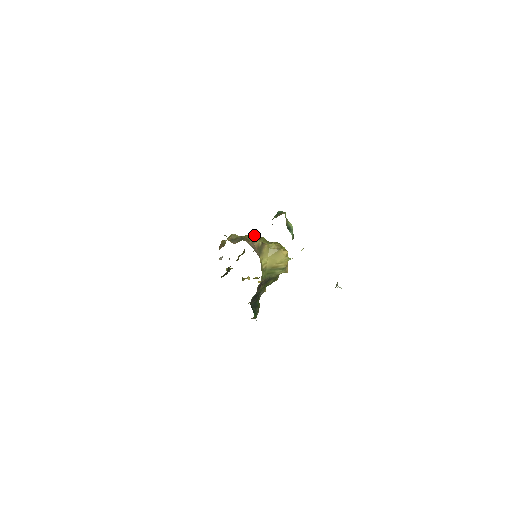
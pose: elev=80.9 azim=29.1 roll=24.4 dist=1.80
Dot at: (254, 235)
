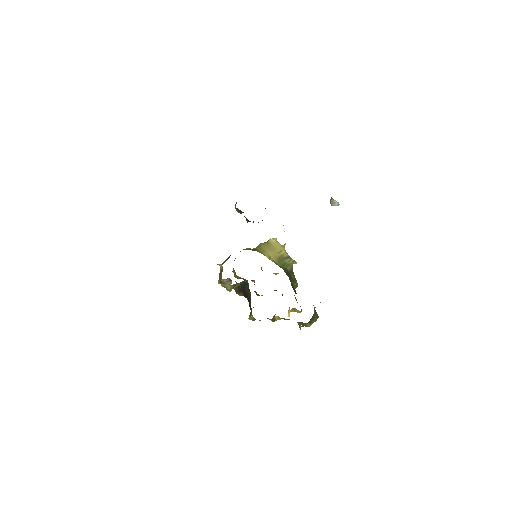
Dot at: occluded
